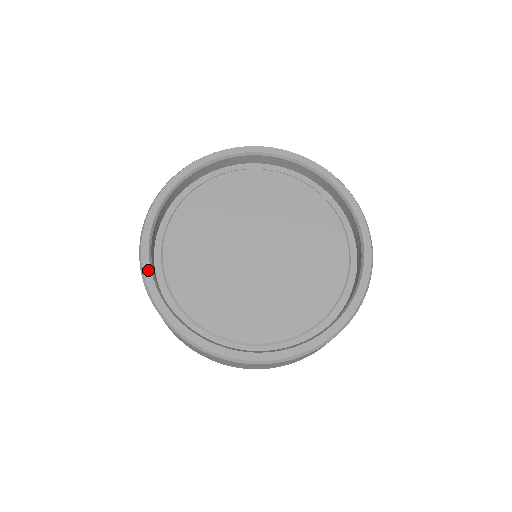
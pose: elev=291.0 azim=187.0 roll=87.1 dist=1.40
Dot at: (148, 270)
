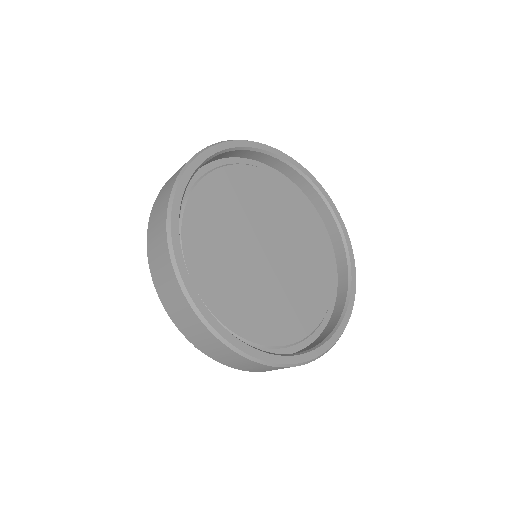
Dot at: (194, 292)
